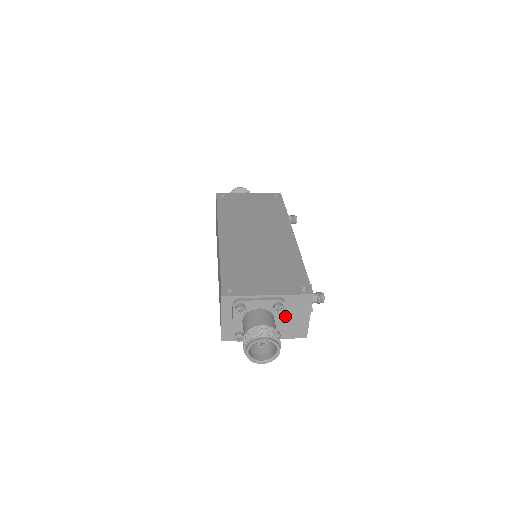
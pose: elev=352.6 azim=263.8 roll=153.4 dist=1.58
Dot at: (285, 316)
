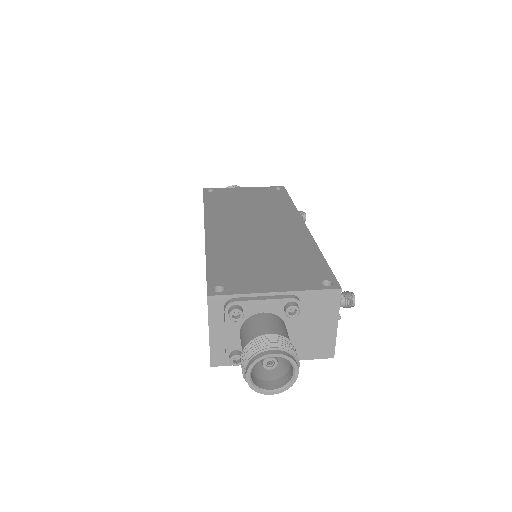
Dot at: (301, 325)
